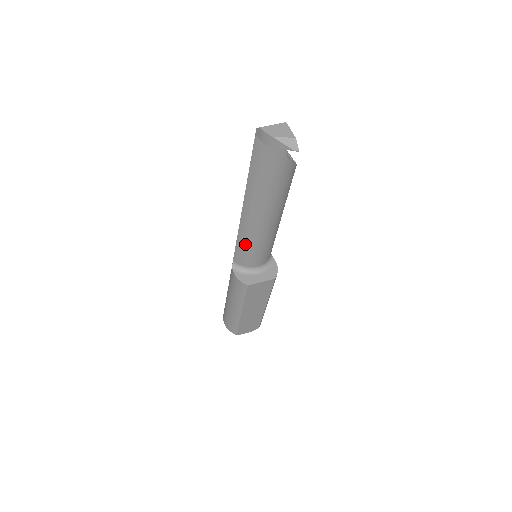
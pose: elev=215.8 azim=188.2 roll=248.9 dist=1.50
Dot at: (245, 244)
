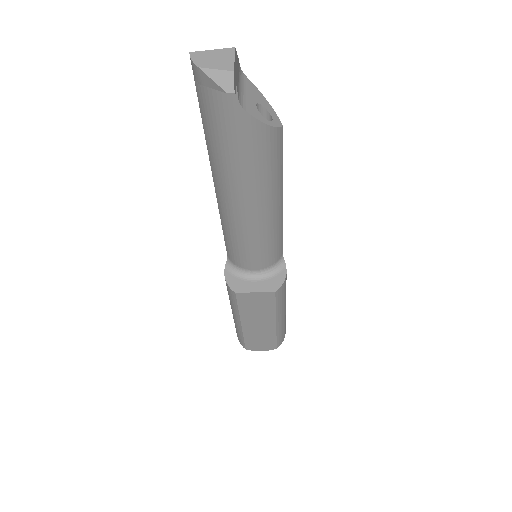
Dot at: (230, 236)
